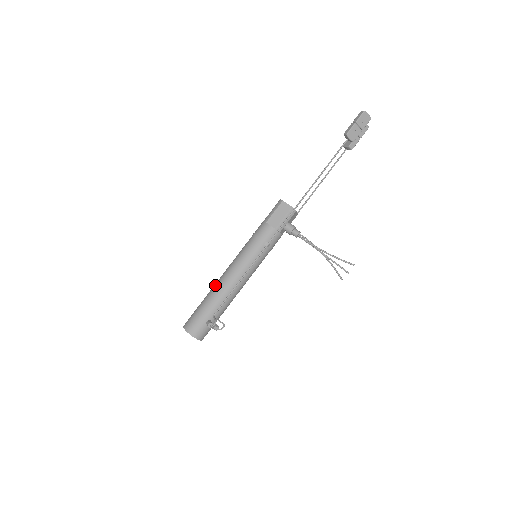
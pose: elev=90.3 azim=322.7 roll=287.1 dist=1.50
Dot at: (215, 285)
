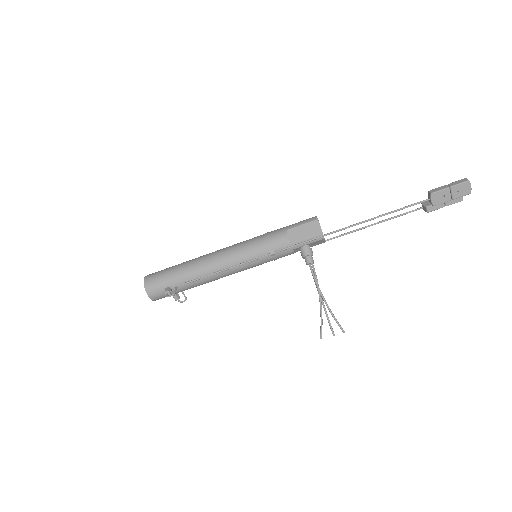
Dot at: (198, 258)
